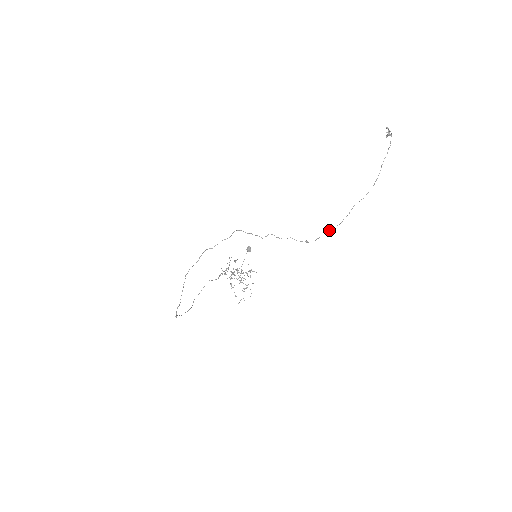
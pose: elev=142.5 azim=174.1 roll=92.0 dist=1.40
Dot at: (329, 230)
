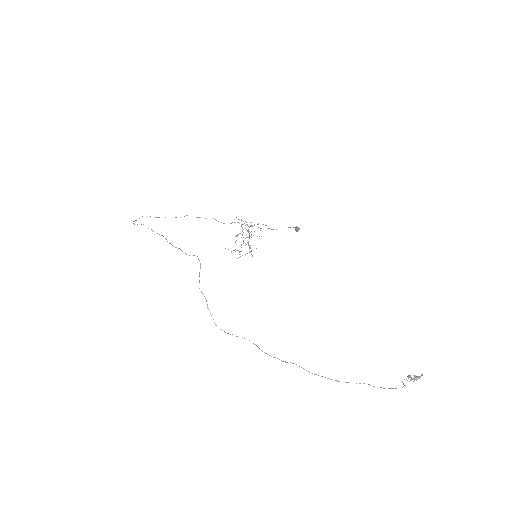
Dot at: (257, 346)
